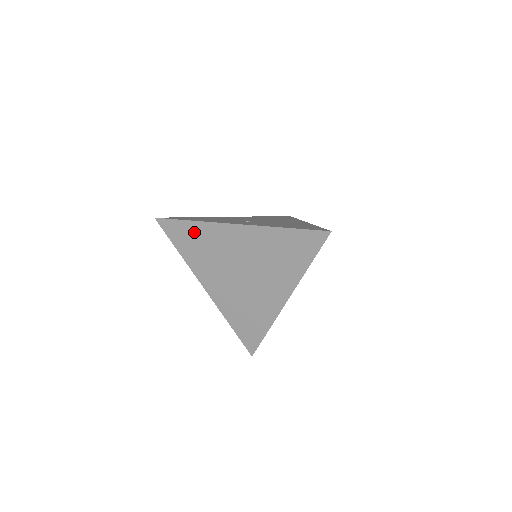
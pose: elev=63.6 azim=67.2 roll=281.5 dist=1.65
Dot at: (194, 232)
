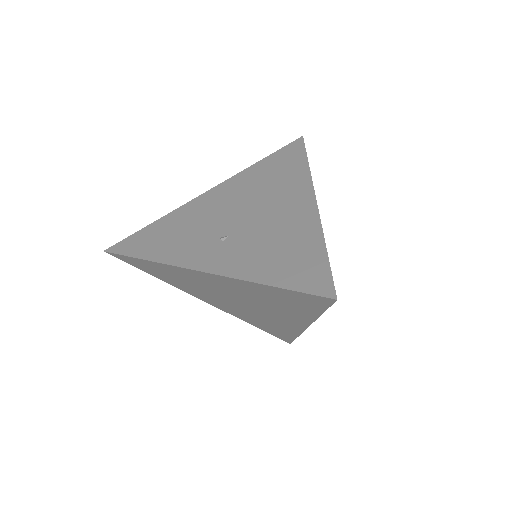
Dot at: (157, 268)
